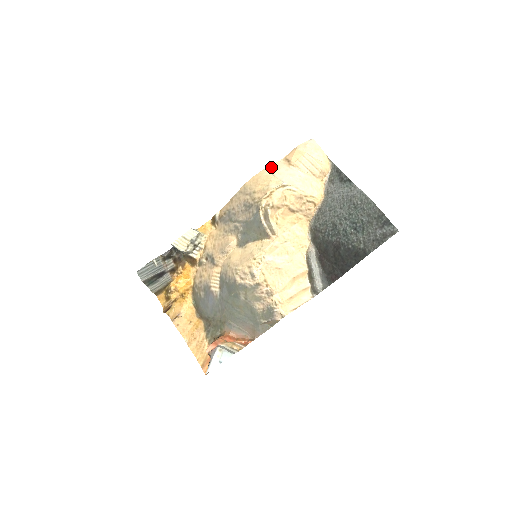
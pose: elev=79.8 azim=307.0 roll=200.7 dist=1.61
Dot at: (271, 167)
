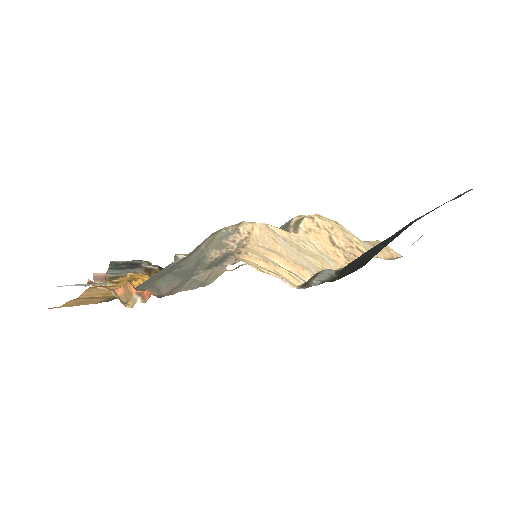
Dot at: occluded
